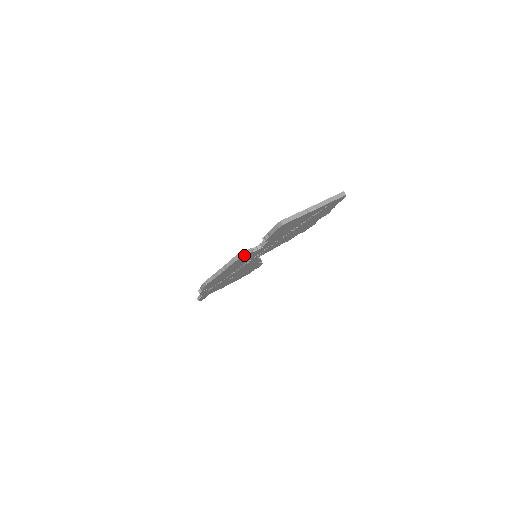
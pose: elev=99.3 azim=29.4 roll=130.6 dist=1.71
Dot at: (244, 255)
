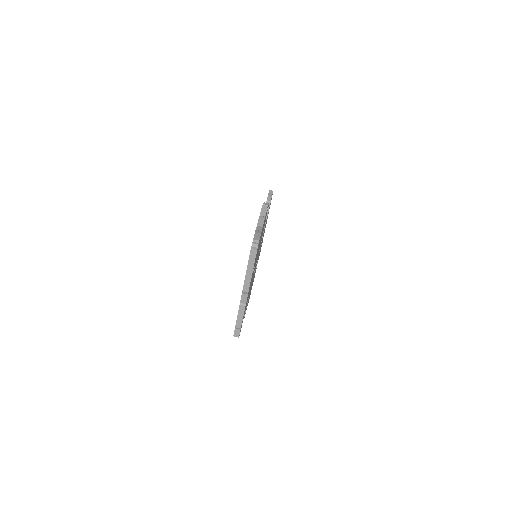
Dot at: occluded
